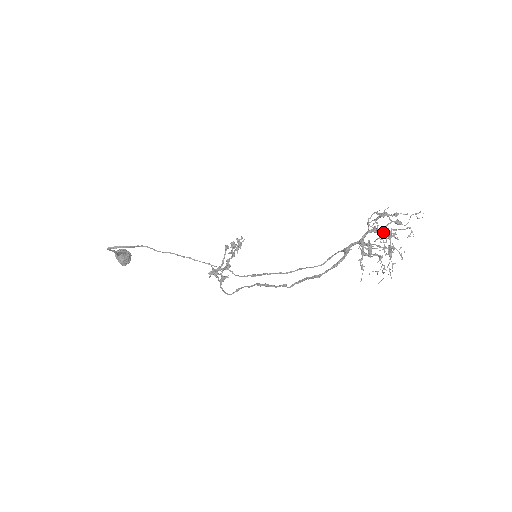
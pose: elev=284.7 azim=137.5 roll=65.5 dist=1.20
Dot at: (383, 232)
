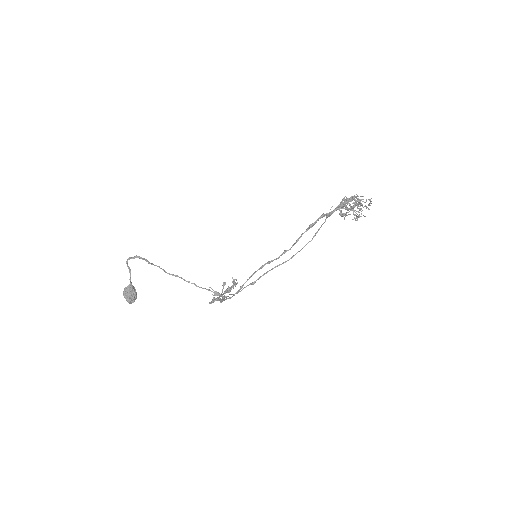
Dot at: (351, 198)
